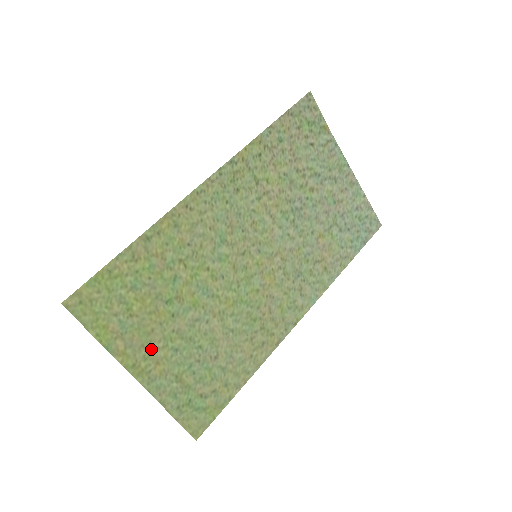
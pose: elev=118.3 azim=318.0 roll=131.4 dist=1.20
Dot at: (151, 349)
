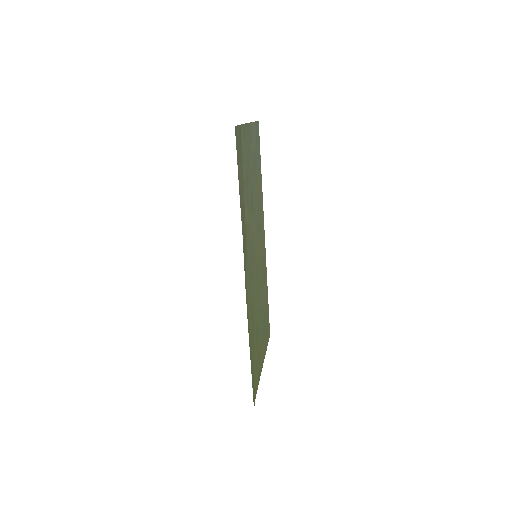
Dot at: (261, 353)
